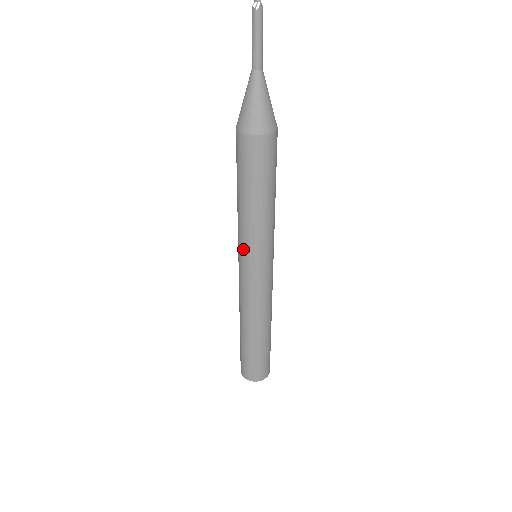
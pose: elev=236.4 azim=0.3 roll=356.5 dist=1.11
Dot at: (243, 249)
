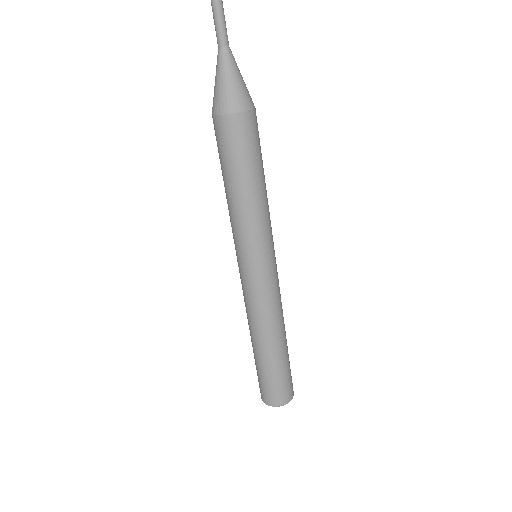
Dot at: (243, 248)
